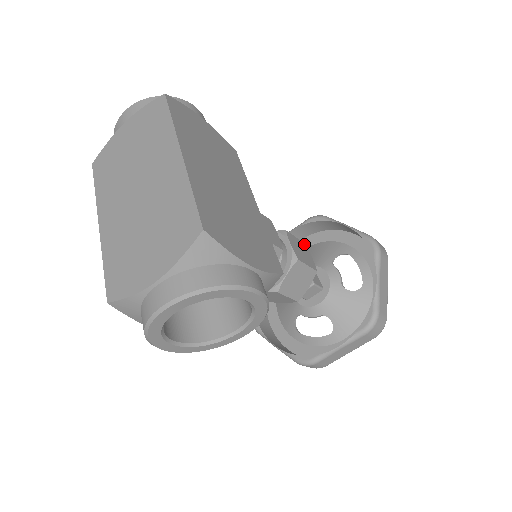
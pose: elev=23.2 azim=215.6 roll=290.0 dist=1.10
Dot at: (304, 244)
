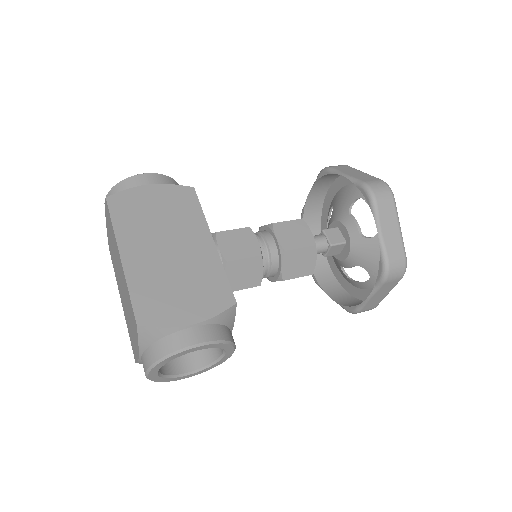
Dot at: (301, 221)
